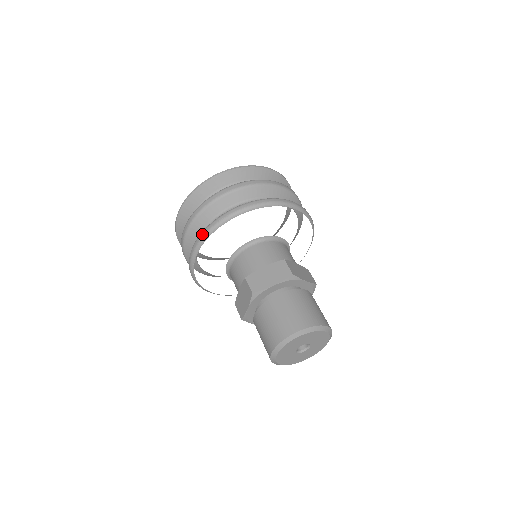
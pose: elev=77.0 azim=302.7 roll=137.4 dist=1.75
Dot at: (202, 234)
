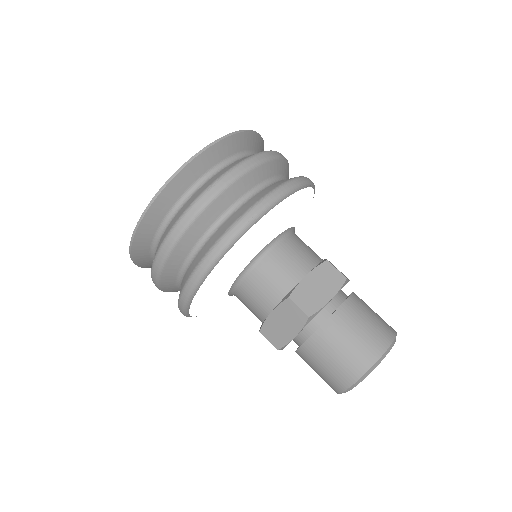
Dot at: (217, 248)
